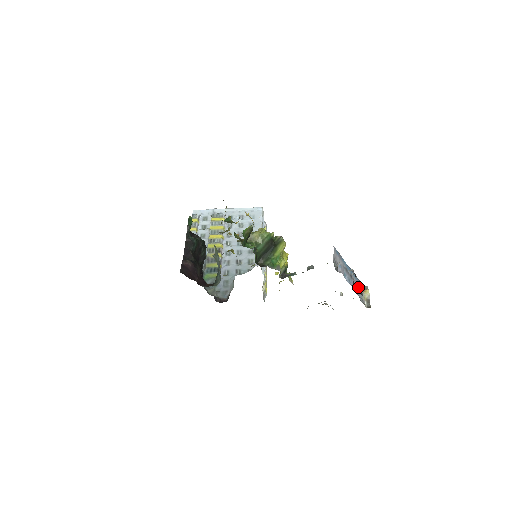
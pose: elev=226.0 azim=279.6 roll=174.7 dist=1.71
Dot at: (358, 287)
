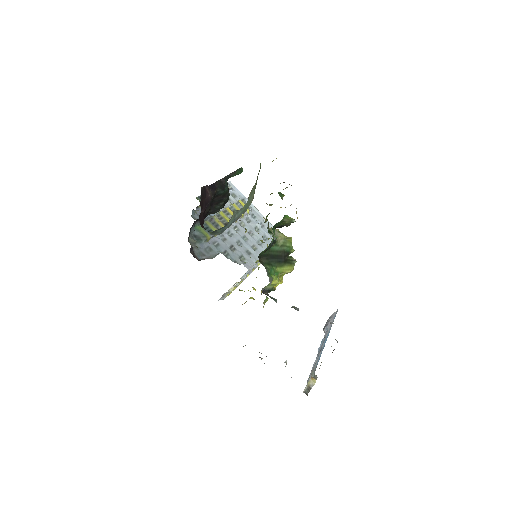
Dot at: occluded
